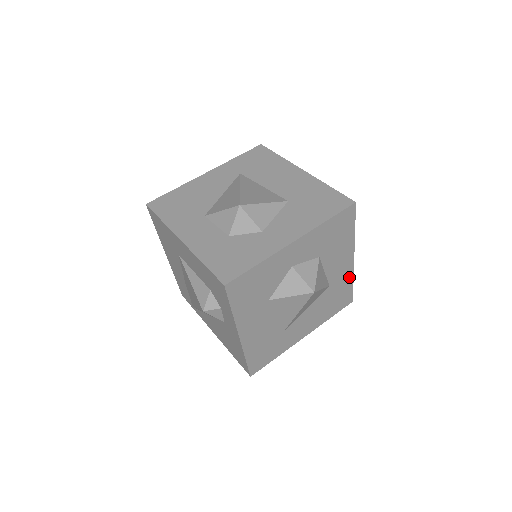
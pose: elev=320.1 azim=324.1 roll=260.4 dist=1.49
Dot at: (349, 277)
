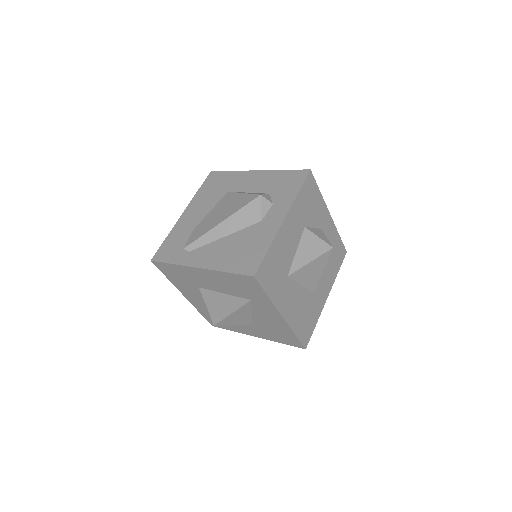
Dot at: (318, 312)
